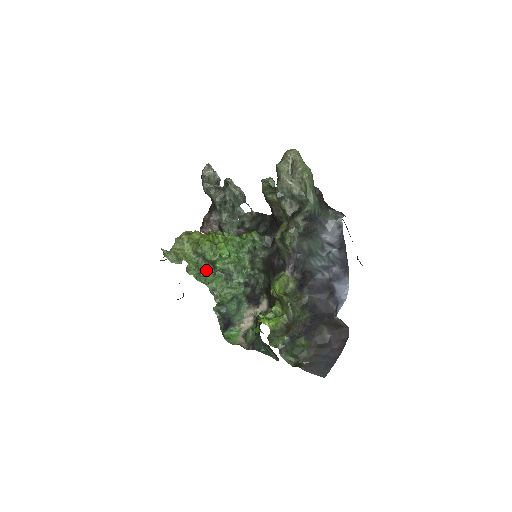
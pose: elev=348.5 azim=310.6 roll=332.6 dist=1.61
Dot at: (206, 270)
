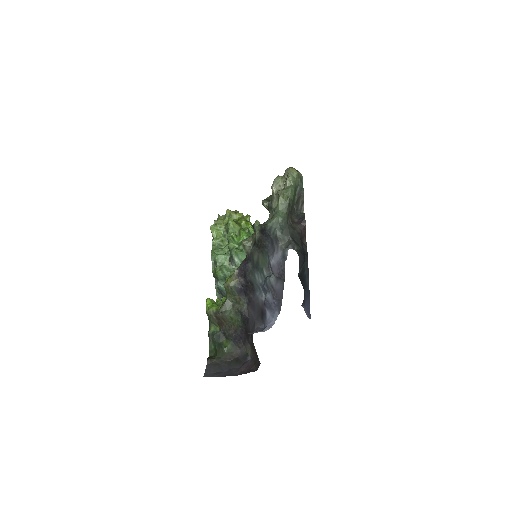
Dot at: (227, 246)
